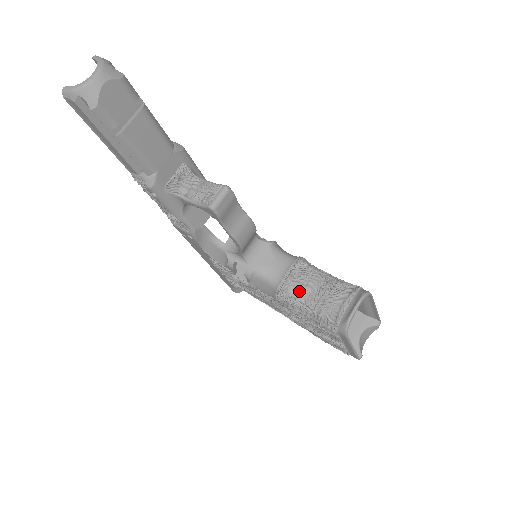
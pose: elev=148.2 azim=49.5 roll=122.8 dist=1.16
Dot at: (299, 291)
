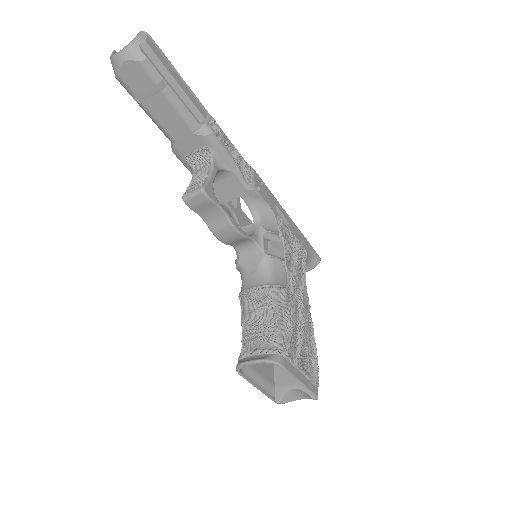
Dot at: (246, 310)
